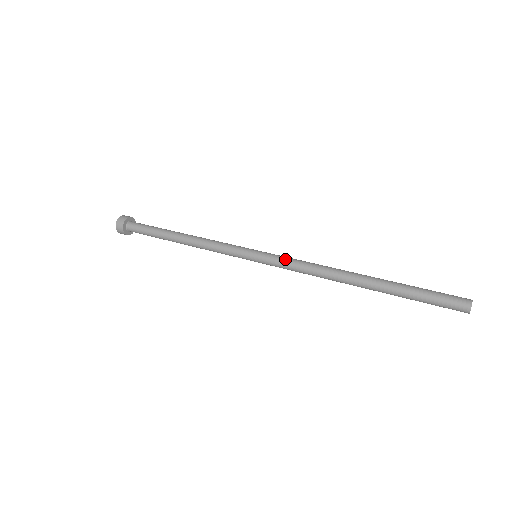
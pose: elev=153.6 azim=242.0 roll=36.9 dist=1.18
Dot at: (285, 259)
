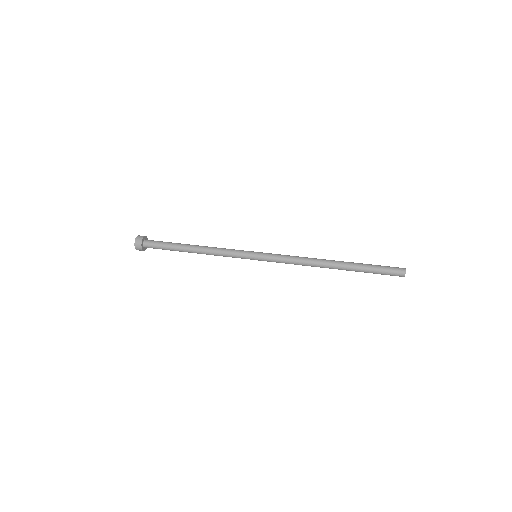
Dot at: (279, 259)
